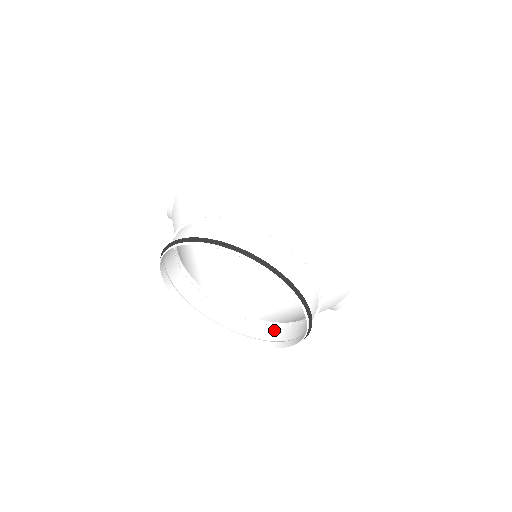
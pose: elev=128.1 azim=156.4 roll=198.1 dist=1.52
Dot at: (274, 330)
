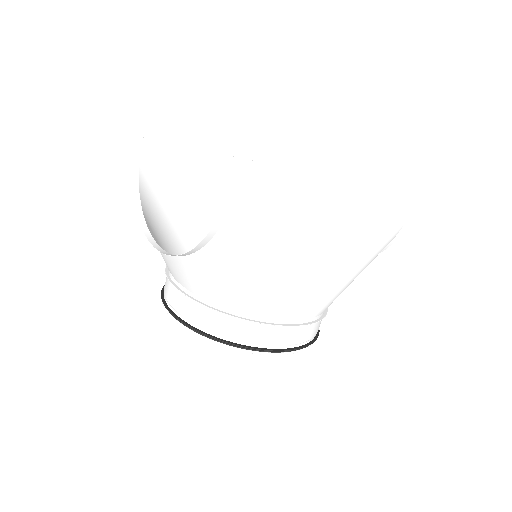
Dot at: occluded
